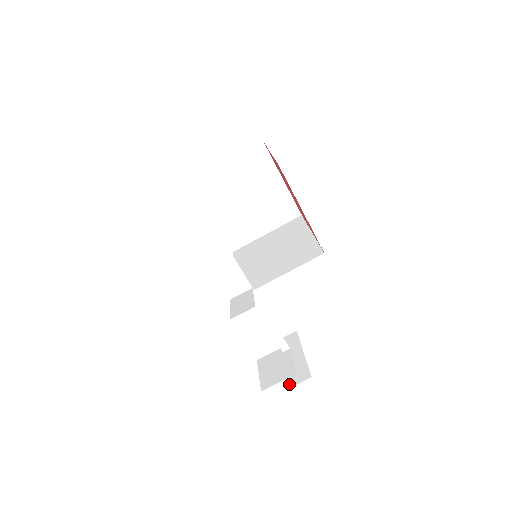
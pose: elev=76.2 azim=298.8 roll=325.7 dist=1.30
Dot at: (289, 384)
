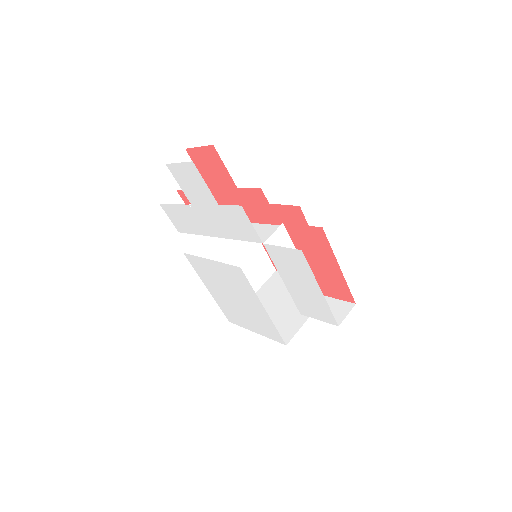
Dot at: occluded
